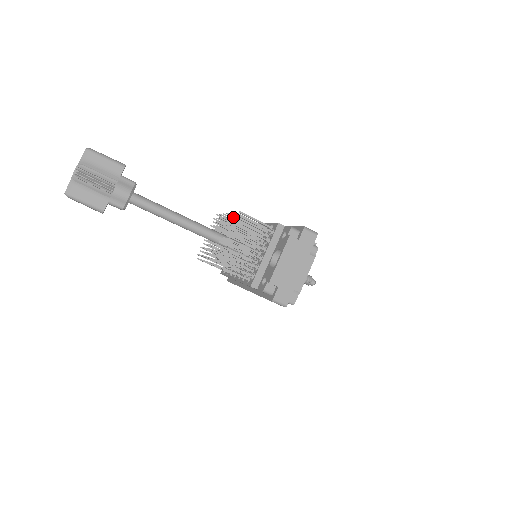
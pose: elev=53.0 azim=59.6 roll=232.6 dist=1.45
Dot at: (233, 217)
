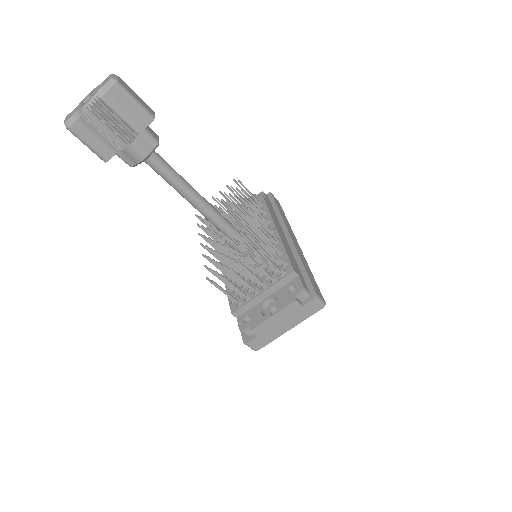
Dot at: occluded
